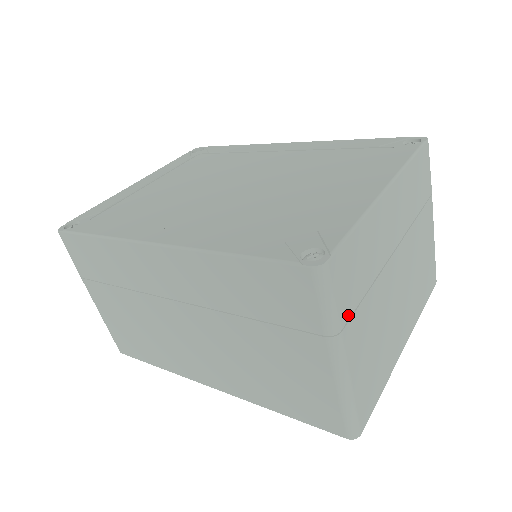
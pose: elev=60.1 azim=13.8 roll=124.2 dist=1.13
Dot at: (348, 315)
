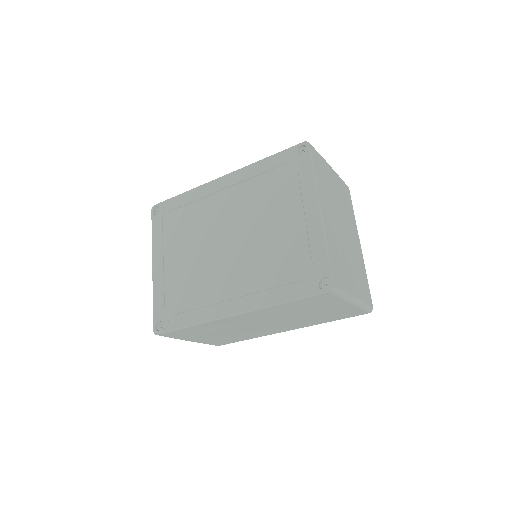
Dot at: (347, 284)
